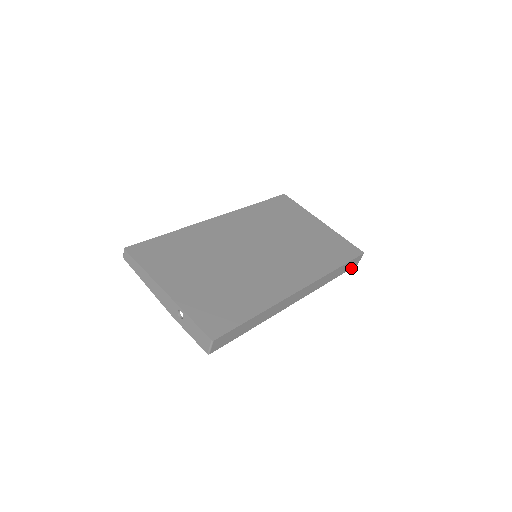
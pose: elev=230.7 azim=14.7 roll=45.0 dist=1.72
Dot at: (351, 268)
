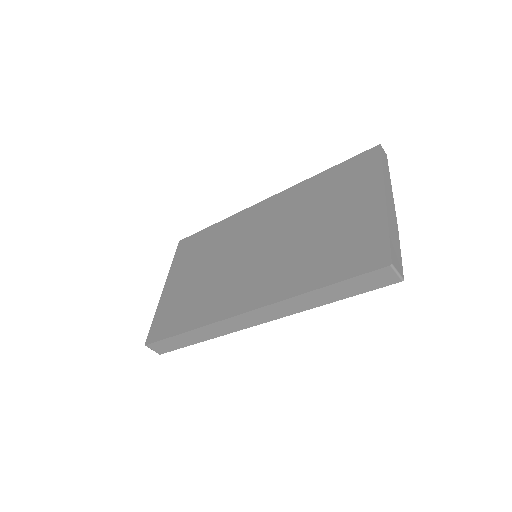
Dot at: (382, 286)
